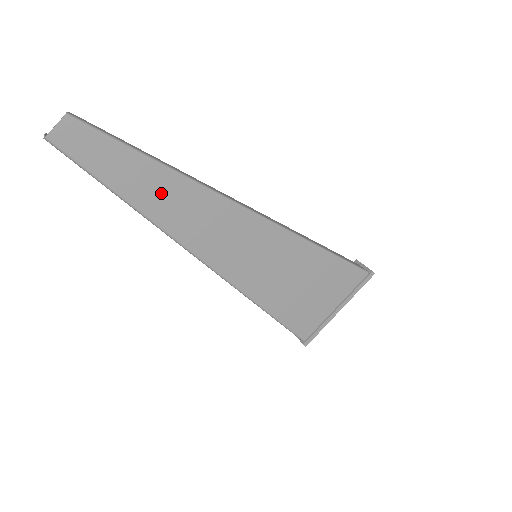
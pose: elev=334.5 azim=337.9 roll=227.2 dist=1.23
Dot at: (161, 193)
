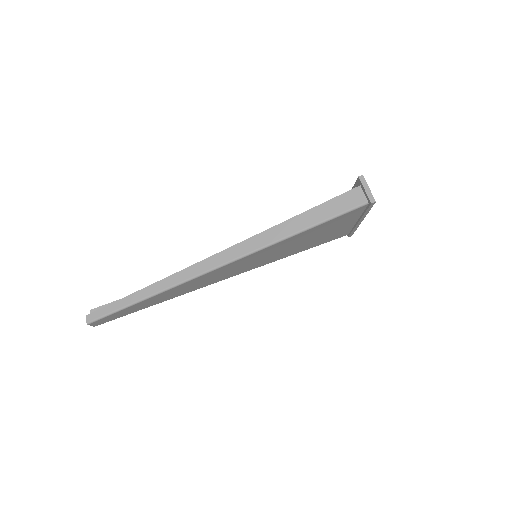
Dot at: (164, 297)
